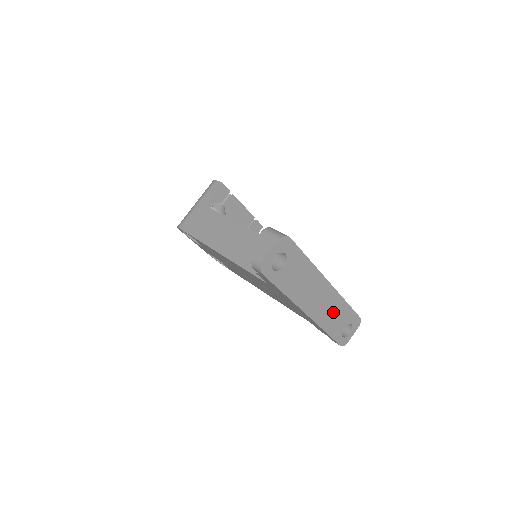
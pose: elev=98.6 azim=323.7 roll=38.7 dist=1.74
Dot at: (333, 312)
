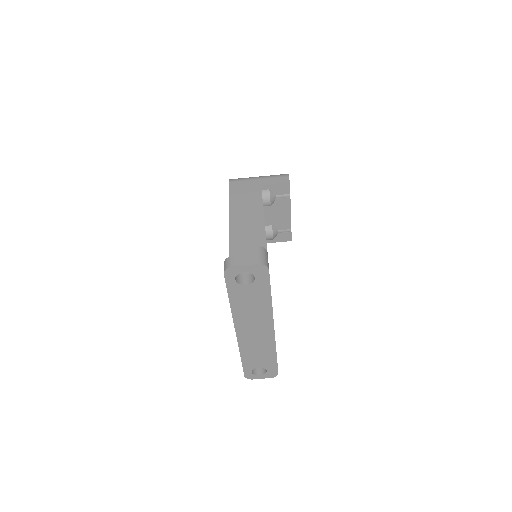
Dot at: (259, 349)
